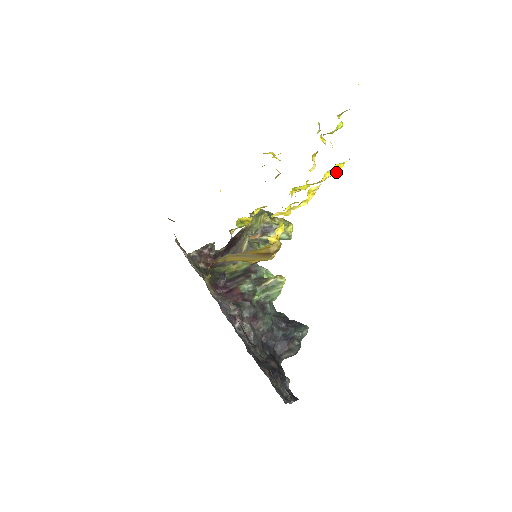
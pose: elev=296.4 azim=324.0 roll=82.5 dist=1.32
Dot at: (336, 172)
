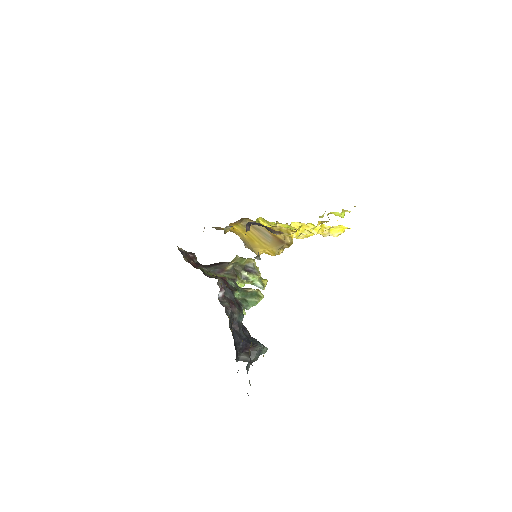
Dot at: (338, 232)
